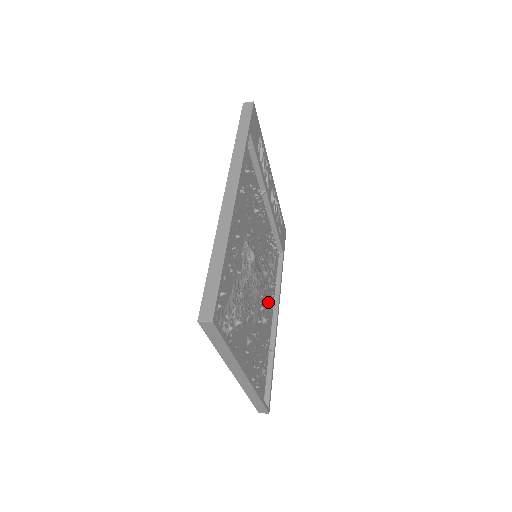
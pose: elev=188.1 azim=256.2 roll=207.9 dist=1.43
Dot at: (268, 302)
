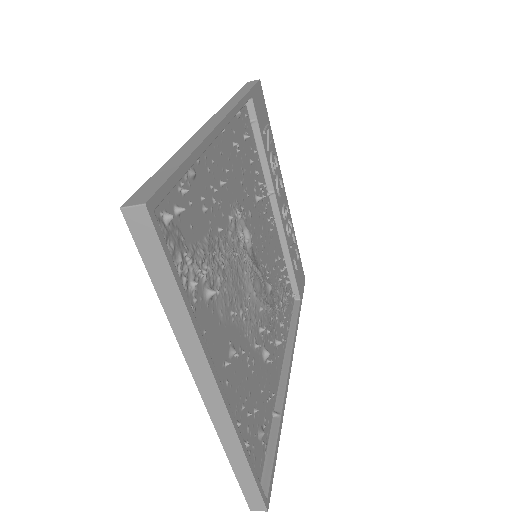
Dot at: (274, 340)
